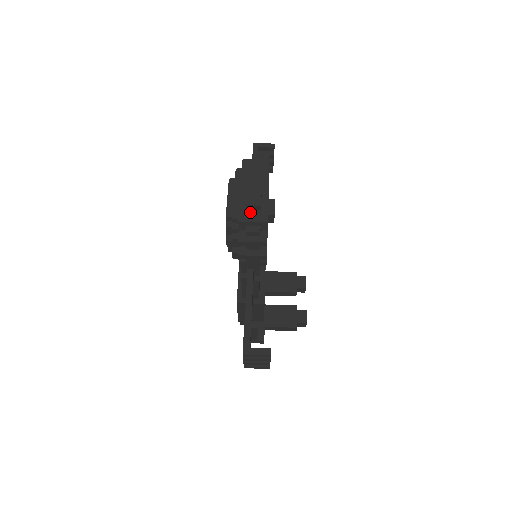
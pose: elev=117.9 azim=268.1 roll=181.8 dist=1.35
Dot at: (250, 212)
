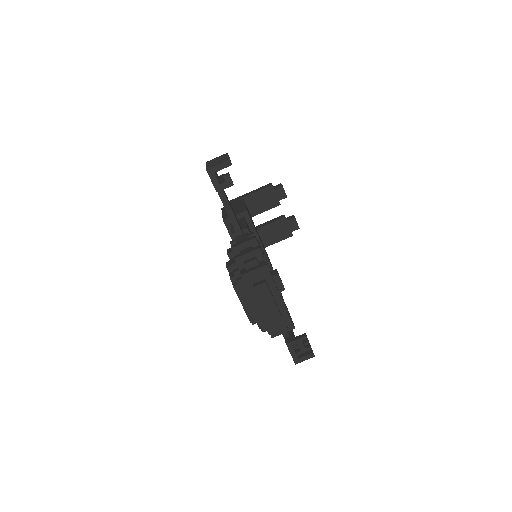
Dot at: (274, 323)
